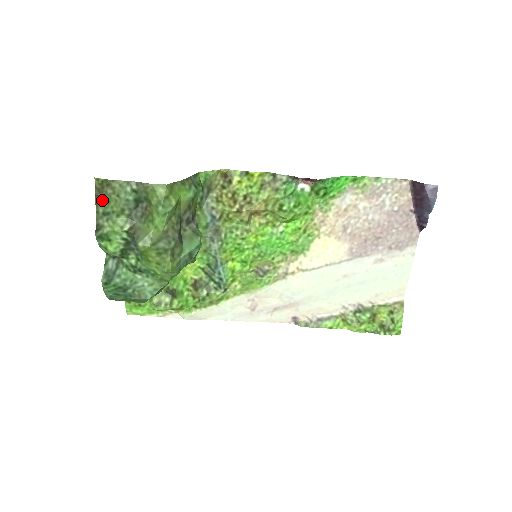
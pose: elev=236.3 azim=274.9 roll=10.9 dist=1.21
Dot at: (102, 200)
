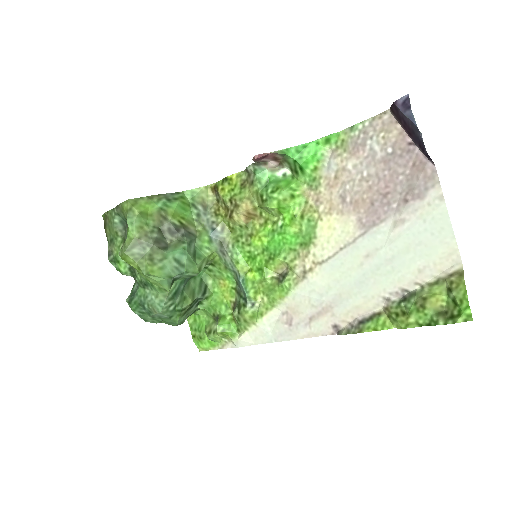
Dot at: (108, 231)
